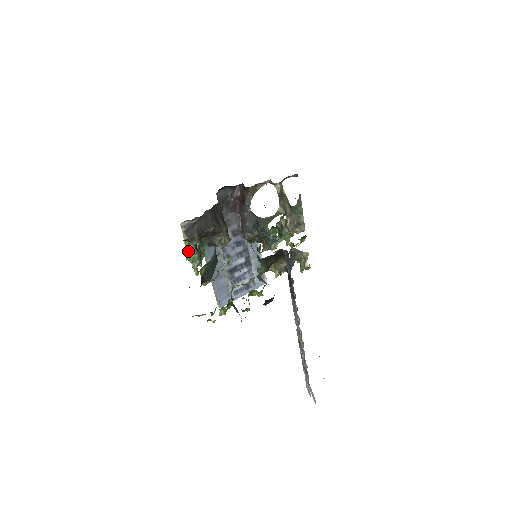
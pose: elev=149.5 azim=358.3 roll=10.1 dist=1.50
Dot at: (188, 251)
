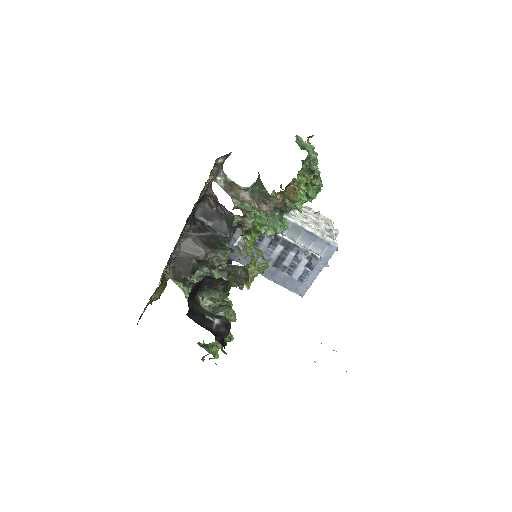
Dot at: (187, 292)
